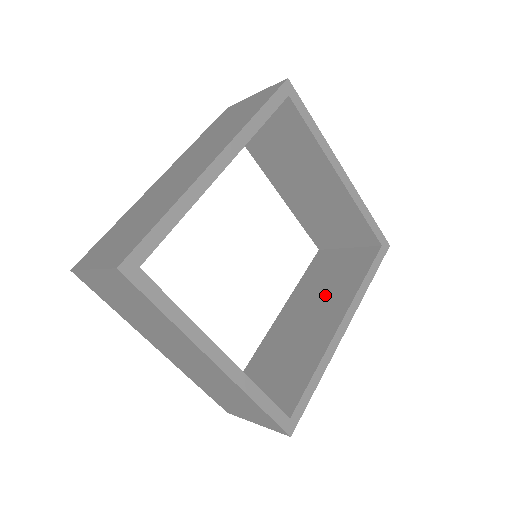
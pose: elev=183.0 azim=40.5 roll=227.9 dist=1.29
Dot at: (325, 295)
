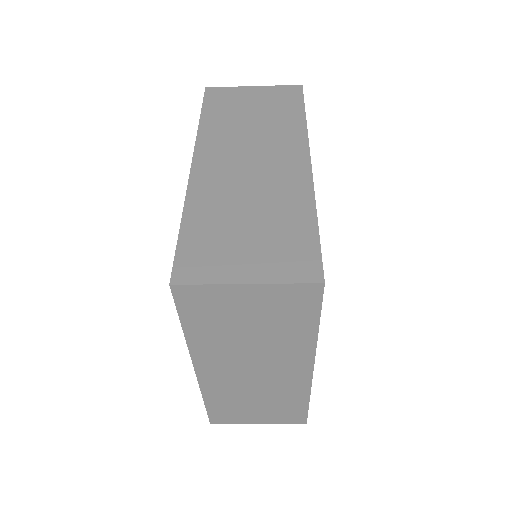
Dot at: occluded
